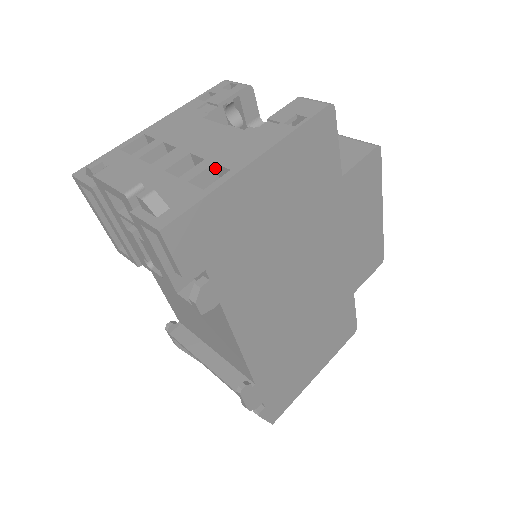
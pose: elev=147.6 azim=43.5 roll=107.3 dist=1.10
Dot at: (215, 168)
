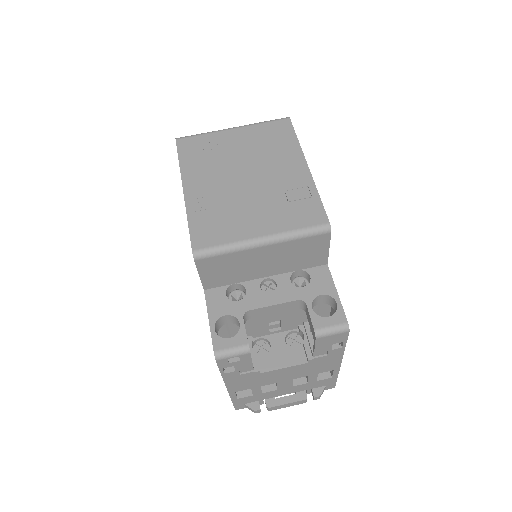
Dot at: occluded
